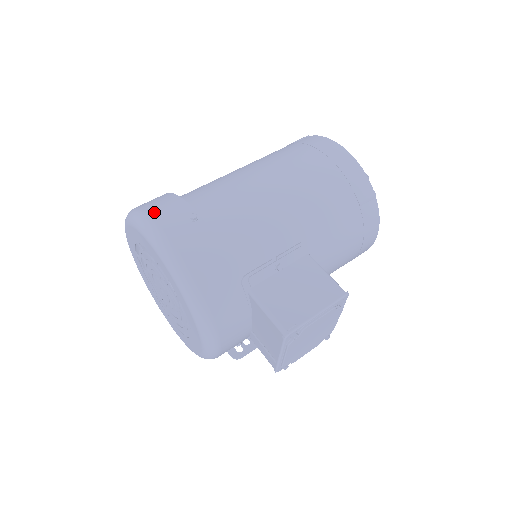
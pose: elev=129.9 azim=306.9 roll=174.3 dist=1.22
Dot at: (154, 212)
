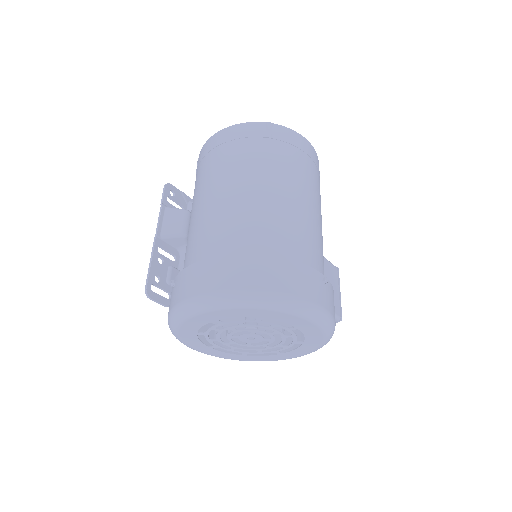
Dot at: (304, 292)
